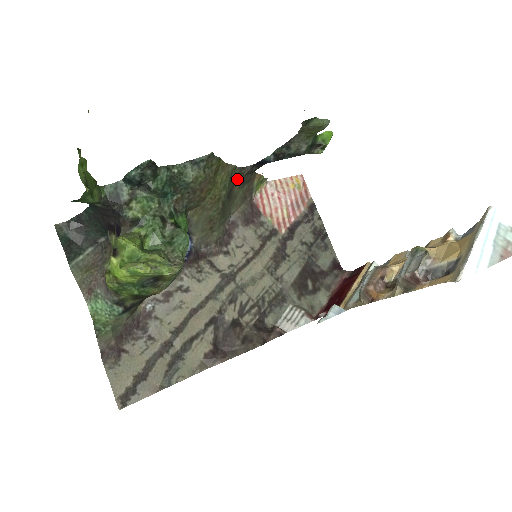
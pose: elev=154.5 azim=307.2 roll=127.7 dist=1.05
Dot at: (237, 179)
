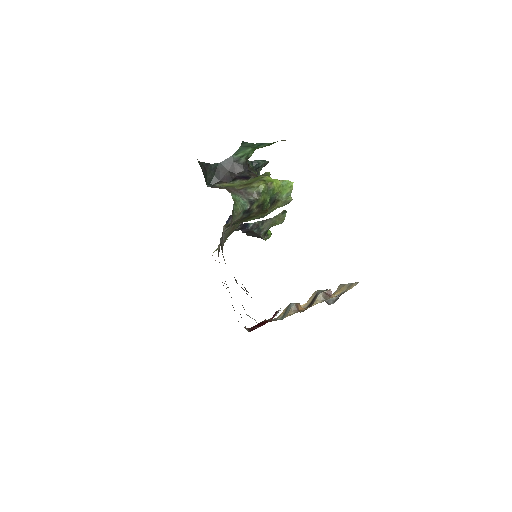
Dot at: occluded
